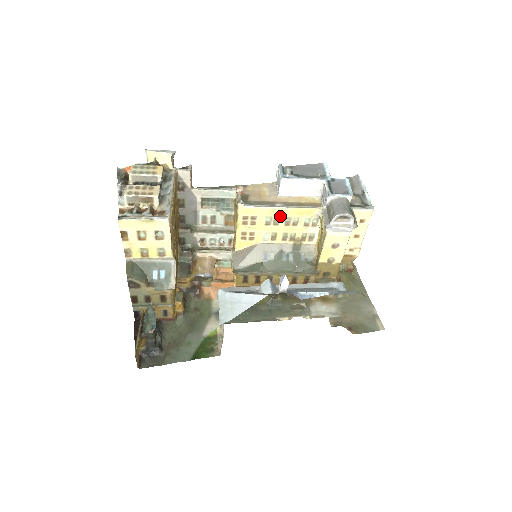
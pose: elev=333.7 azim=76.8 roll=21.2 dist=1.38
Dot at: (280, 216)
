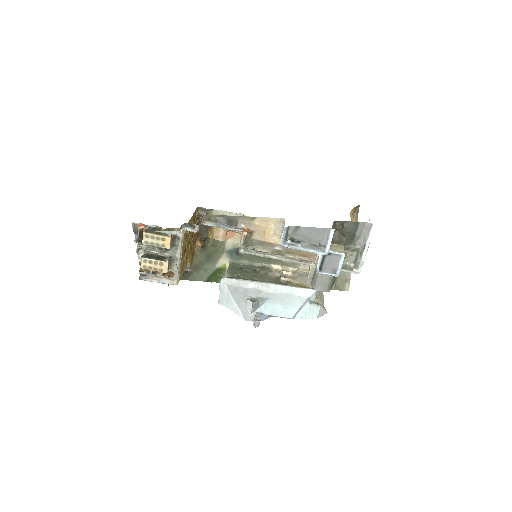
Dot at: occluded
